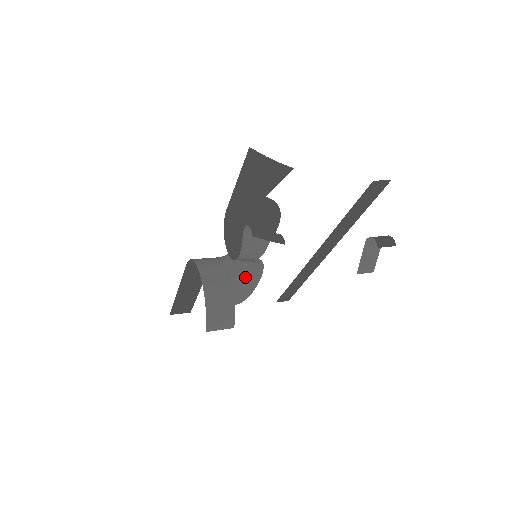
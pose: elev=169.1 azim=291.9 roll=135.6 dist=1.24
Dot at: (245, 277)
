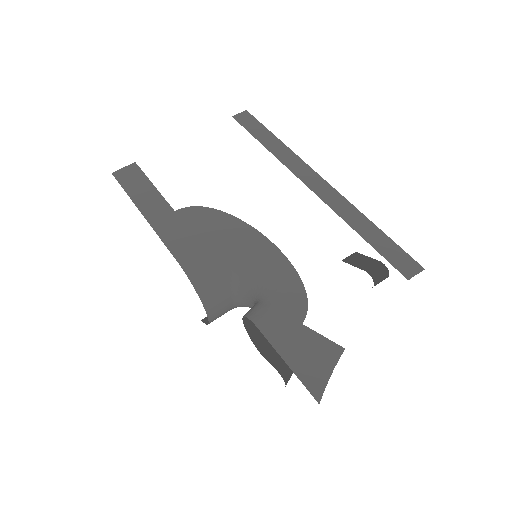
Dot at: (248, 306)
